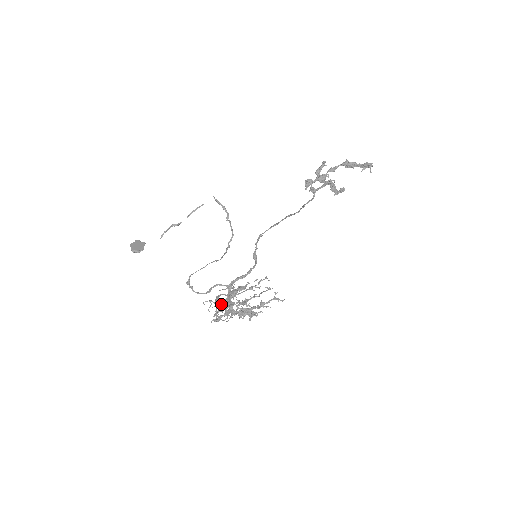
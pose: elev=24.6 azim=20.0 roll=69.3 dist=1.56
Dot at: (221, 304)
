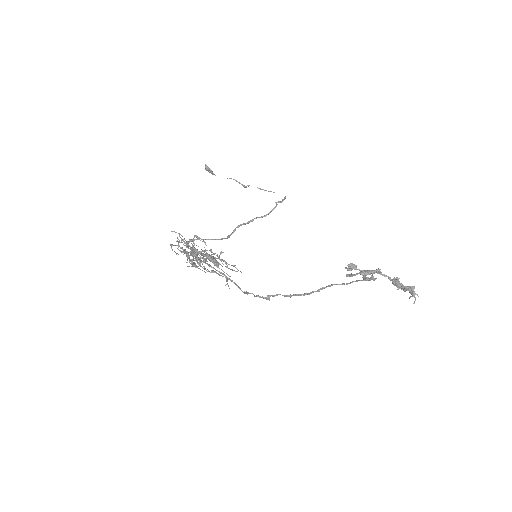
Dot at: occluded
